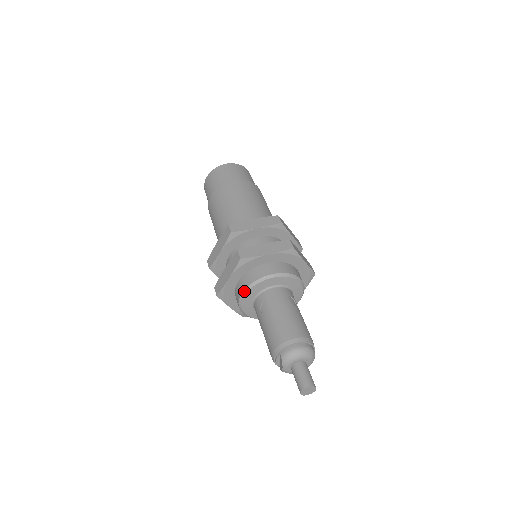
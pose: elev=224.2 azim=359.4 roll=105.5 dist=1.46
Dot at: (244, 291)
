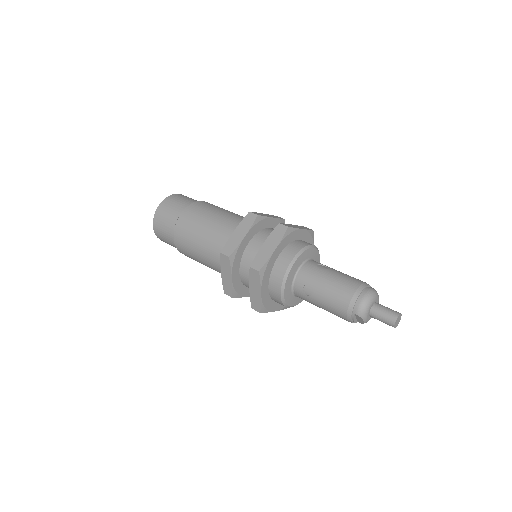
Dot at: (281, 292)
